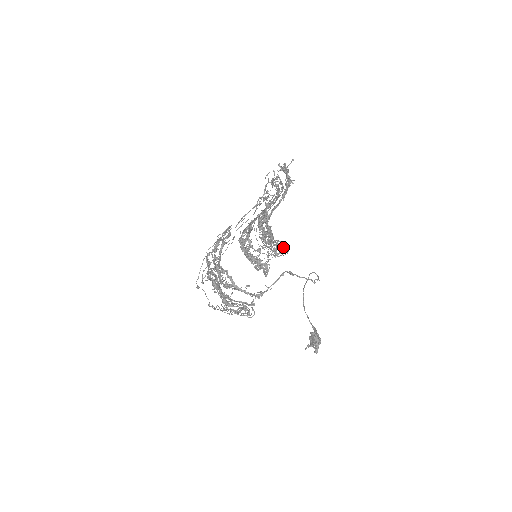
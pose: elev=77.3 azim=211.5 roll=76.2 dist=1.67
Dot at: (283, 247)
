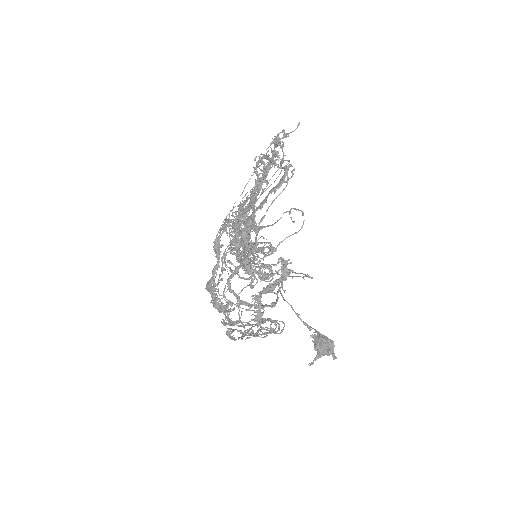
Dot at: occluded
